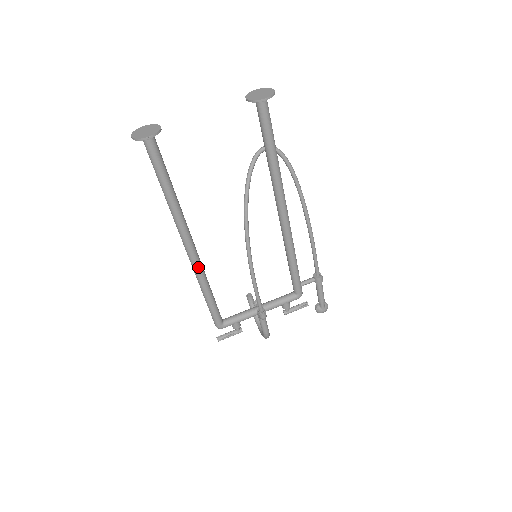
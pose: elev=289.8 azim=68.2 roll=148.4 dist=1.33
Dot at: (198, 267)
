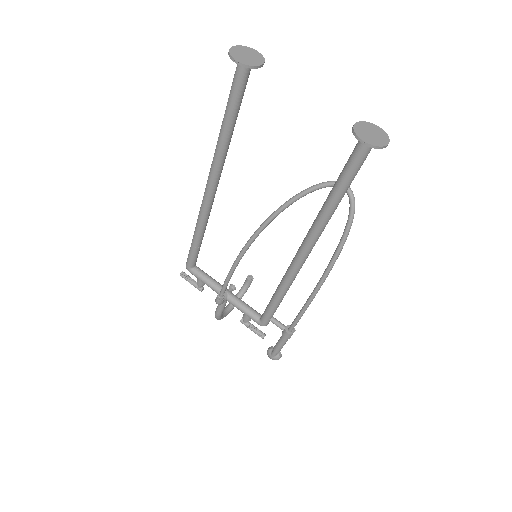
Dot at: (204, 209)
